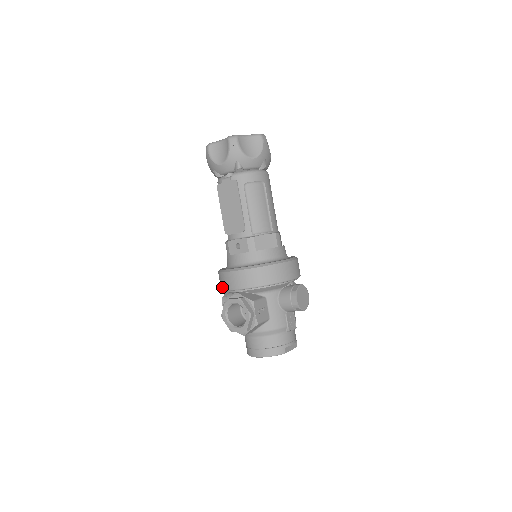
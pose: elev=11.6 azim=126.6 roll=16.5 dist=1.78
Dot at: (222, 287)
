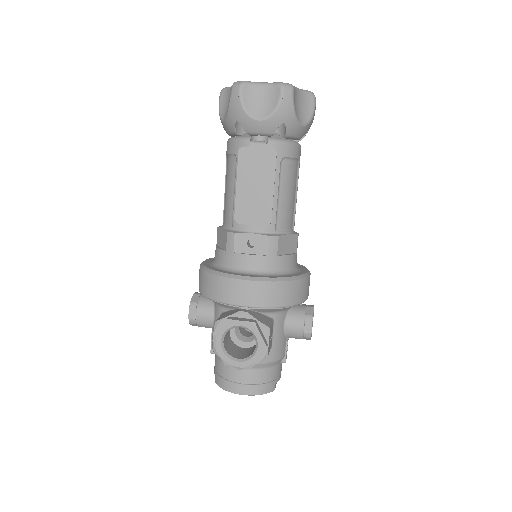
Dot at: (213, 296)
